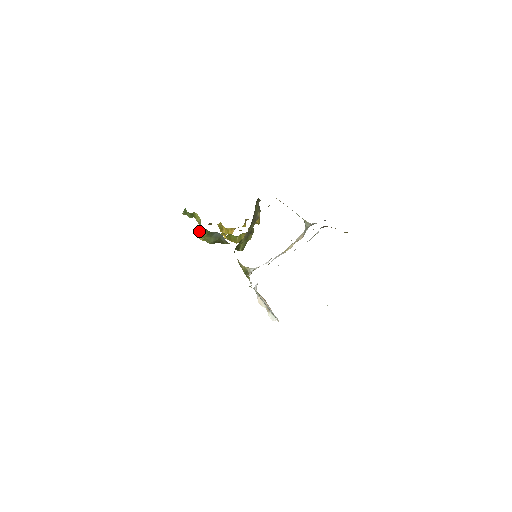
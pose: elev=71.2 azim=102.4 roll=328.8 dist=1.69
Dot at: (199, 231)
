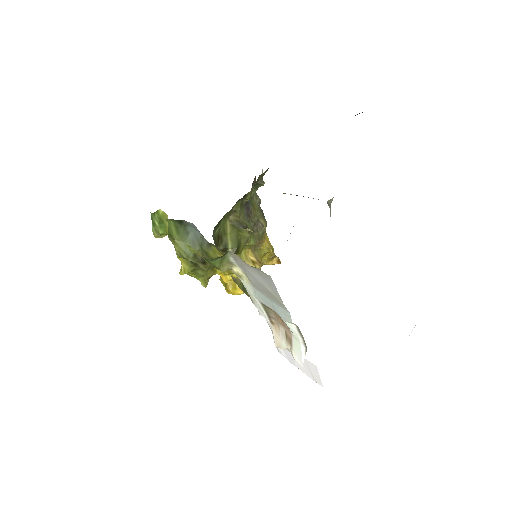
Dot at: (168, 235)
